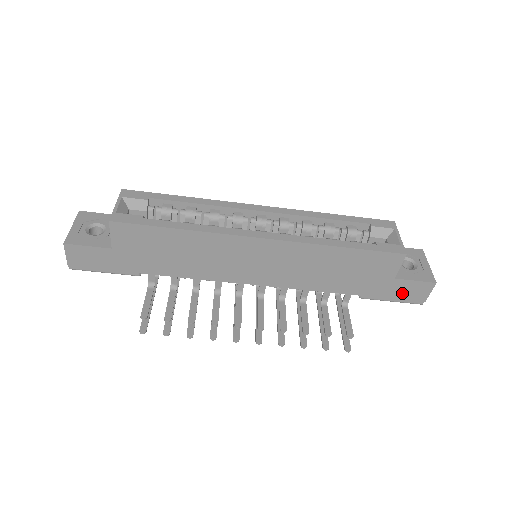
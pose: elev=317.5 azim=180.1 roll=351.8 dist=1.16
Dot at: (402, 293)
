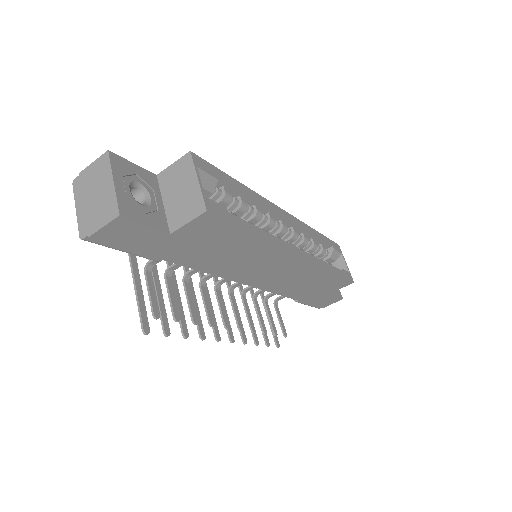
Dot at: (321, 302)
